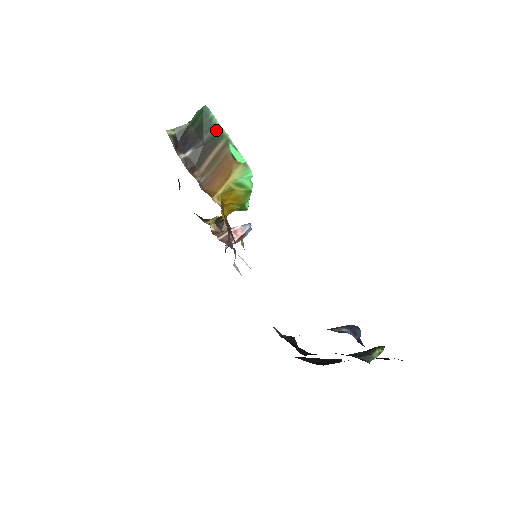
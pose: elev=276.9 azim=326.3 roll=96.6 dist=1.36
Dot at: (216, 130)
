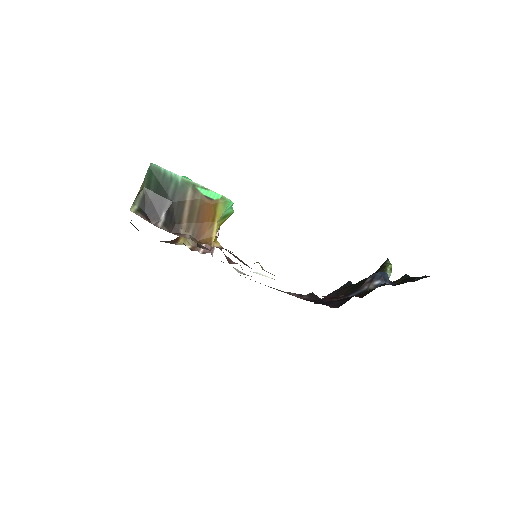
Dot at: (176, 182)
